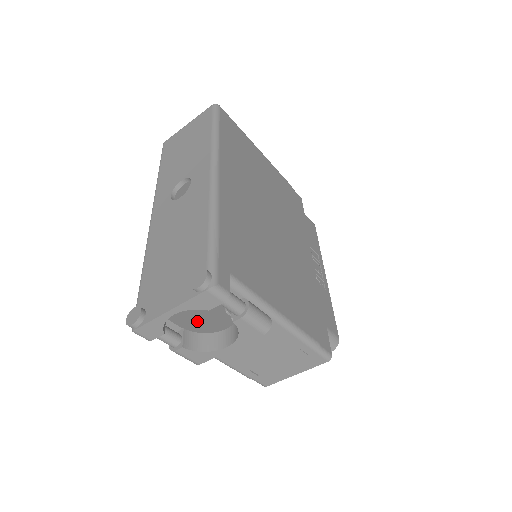
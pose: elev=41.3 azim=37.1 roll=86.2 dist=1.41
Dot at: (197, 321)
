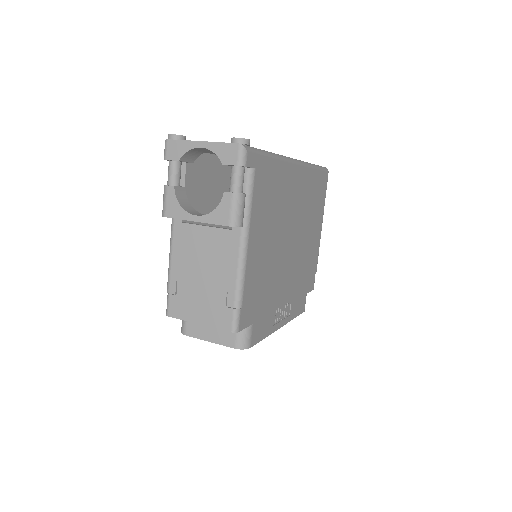
Dot at: occluded
